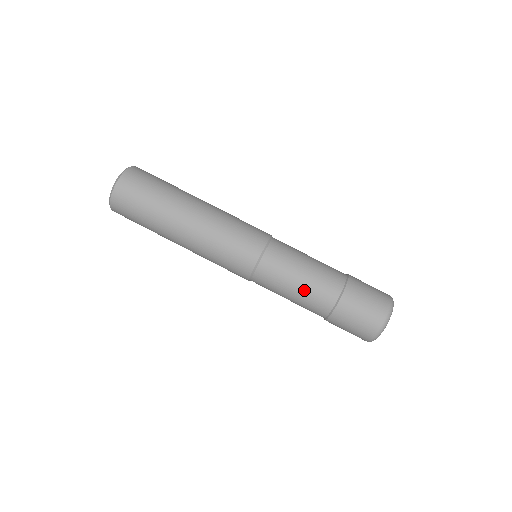
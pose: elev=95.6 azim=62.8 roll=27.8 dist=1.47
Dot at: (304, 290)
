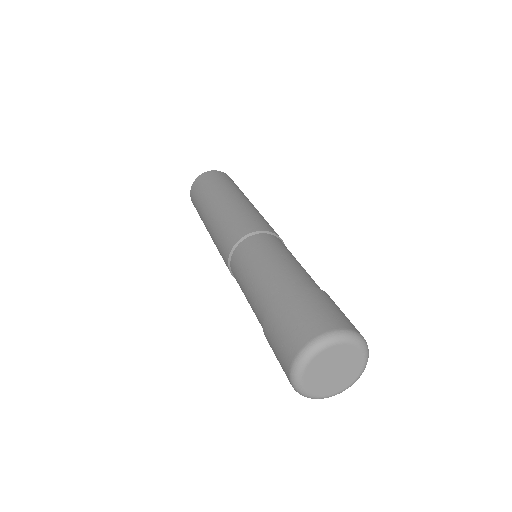
Dot at: (273, 266)
